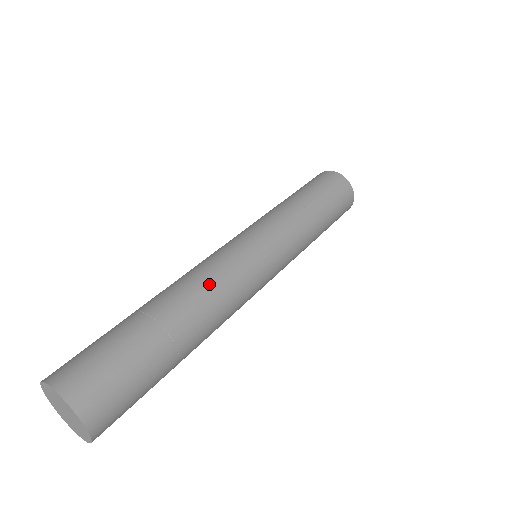
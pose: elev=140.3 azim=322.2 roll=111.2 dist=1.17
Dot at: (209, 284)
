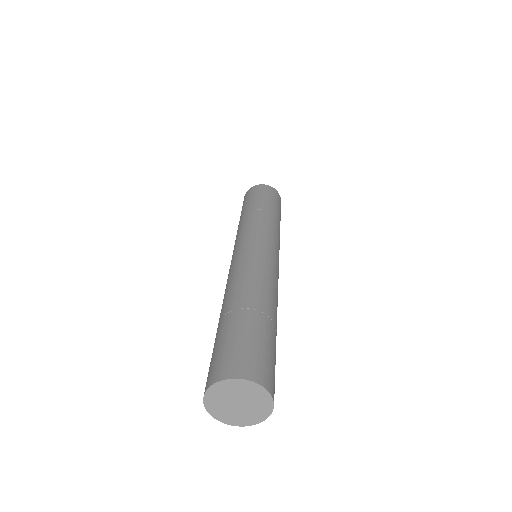
Dot at: (276, 288)
